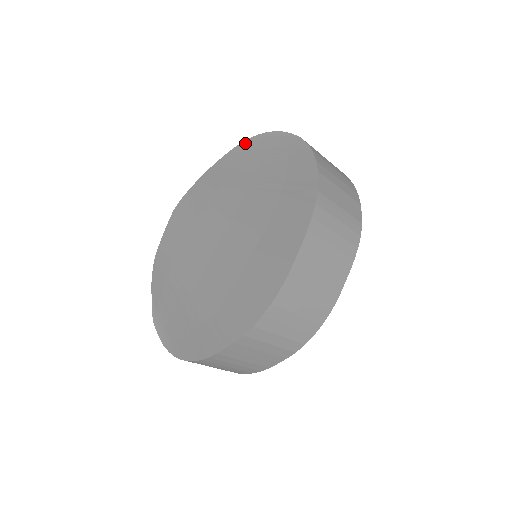
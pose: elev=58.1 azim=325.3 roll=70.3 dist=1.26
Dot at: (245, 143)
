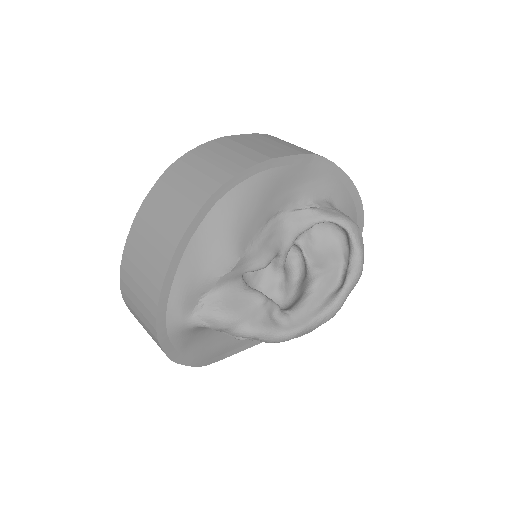
Dot at: occluded
